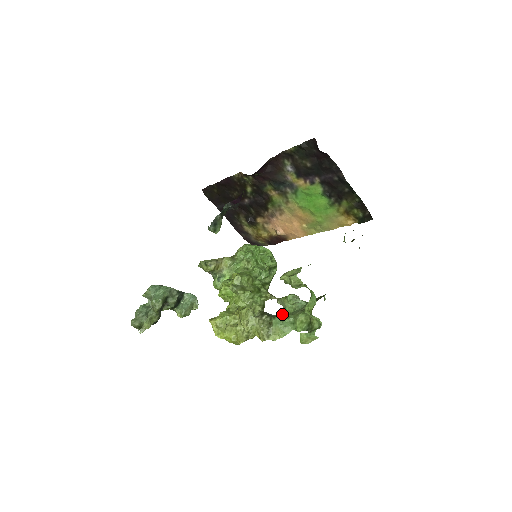
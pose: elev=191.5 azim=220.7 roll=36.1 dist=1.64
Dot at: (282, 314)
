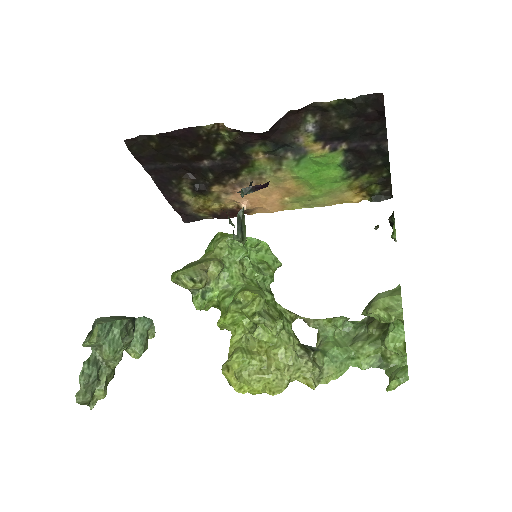
Dot at: (334, 347)
